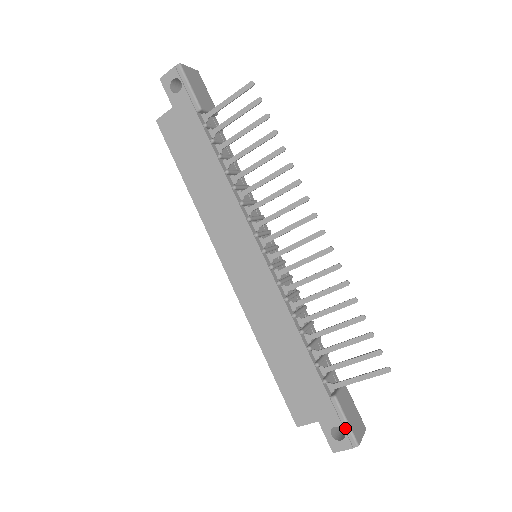
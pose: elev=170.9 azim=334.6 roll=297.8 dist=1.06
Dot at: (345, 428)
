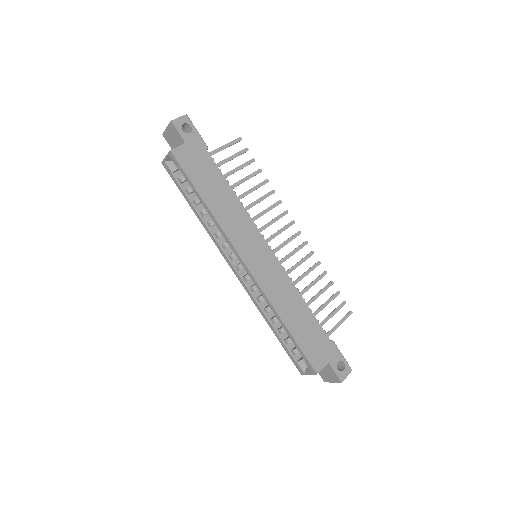
Dot at: (343, 360)
